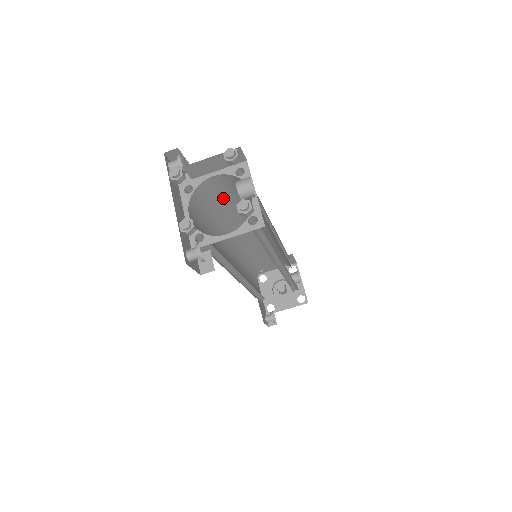
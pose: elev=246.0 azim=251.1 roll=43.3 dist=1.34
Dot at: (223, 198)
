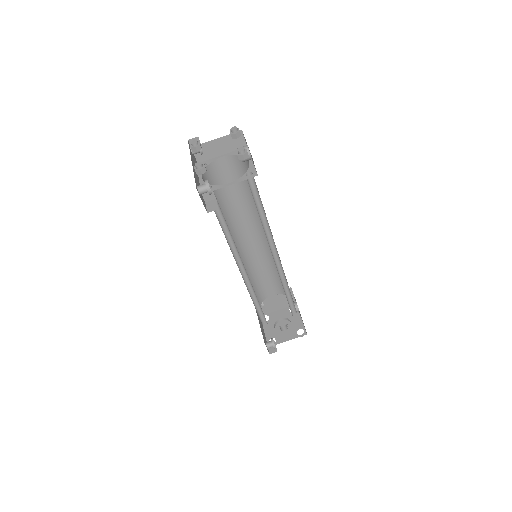
Dot at: (229, 186)
